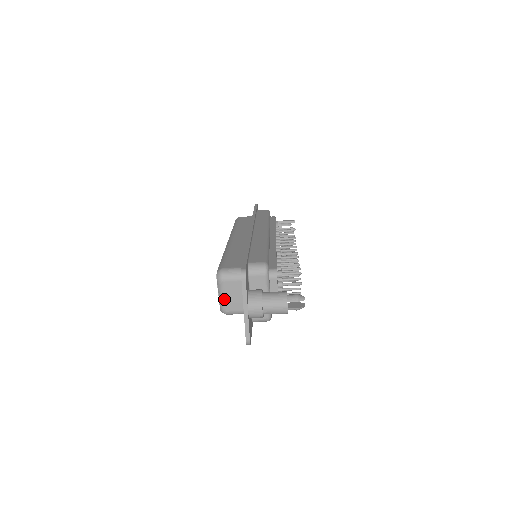
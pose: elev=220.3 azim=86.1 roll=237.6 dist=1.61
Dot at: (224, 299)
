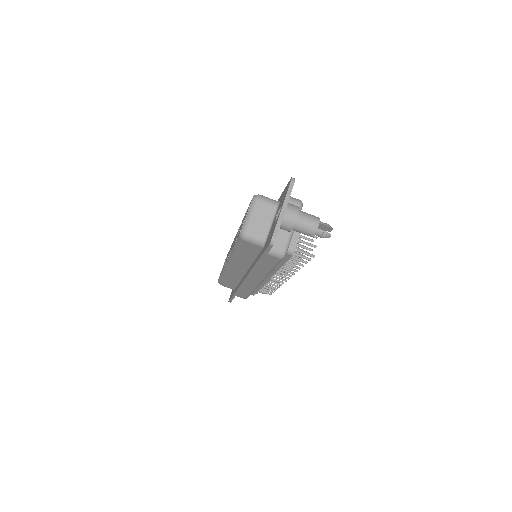
Dot at: (251, 219)
